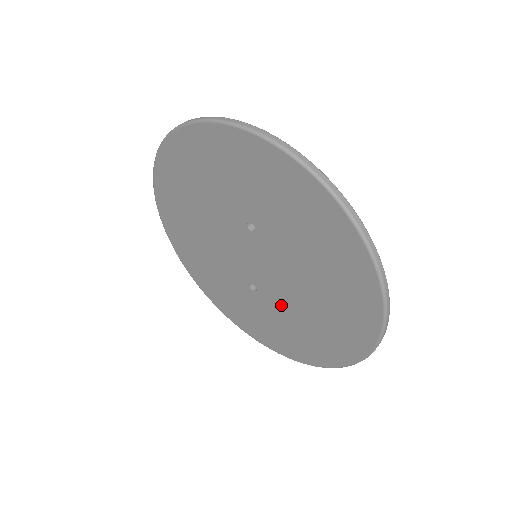
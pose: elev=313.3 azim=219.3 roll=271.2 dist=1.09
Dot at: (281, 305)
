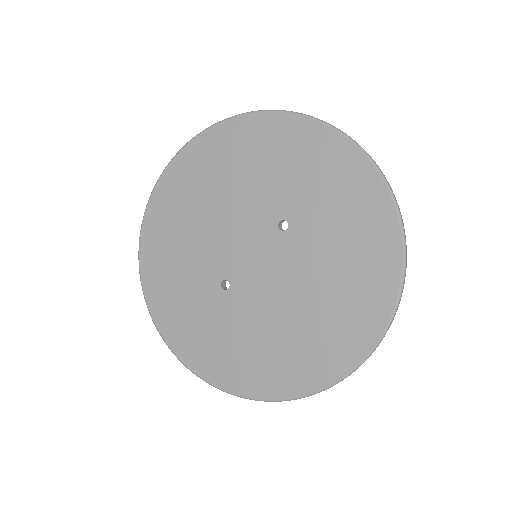
Dot at: (248, 313)
